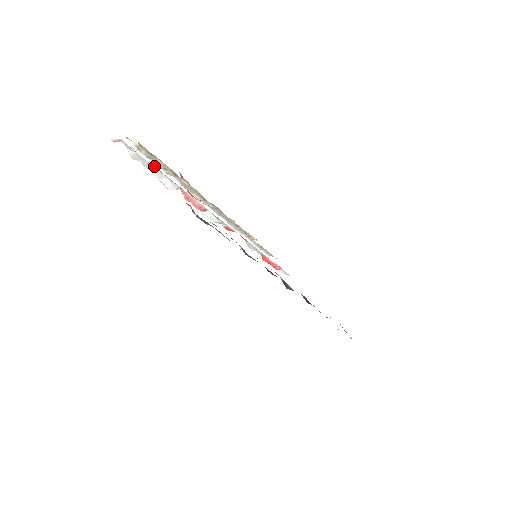
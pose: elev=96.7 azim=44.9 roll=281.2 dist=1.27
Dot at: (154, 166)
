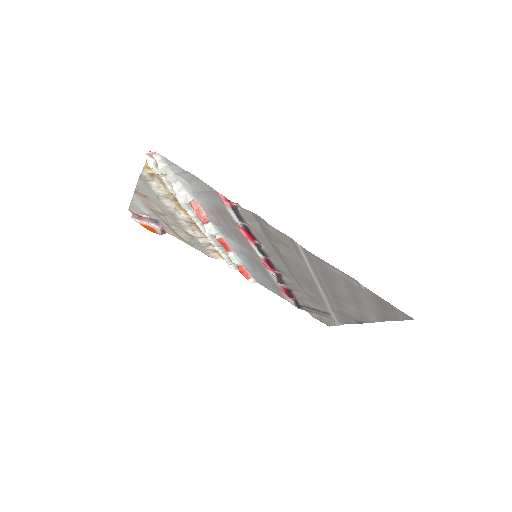
Dot at: (179, 178)
